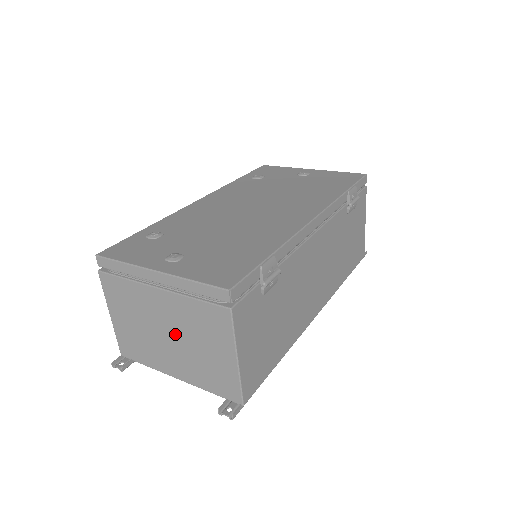
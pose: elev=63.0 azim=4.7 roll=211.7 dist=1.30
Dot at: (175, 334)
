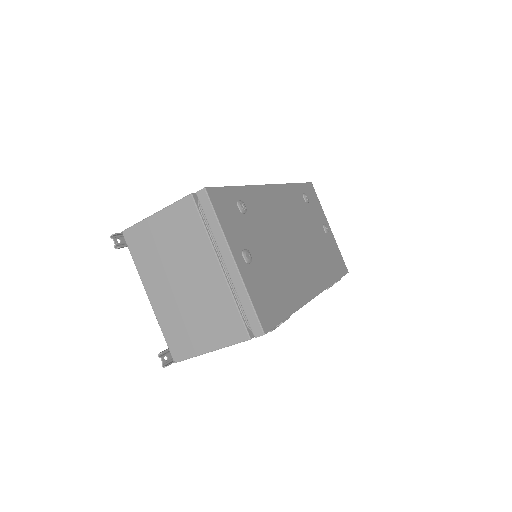
Dot at: (190, 290)
